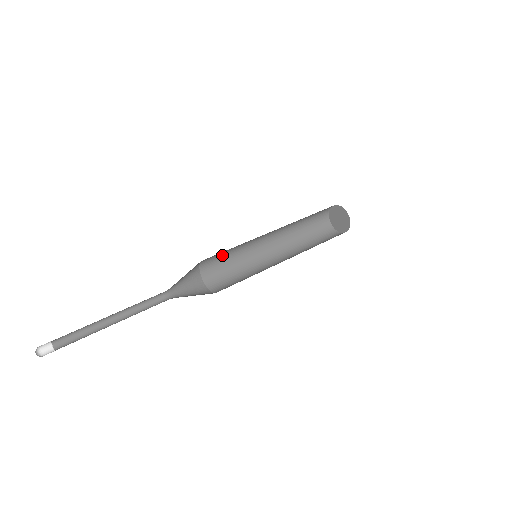
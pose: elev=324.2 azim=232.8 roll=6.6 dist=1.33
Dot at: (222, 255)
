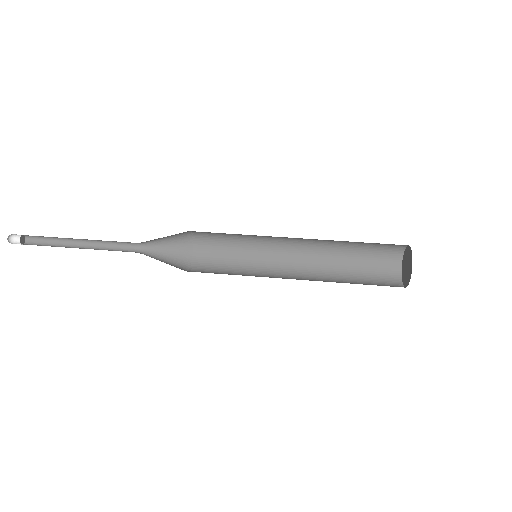
Dot at: (223, 239)
